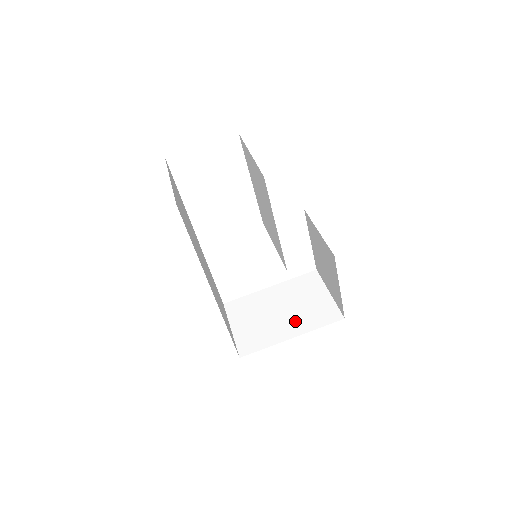
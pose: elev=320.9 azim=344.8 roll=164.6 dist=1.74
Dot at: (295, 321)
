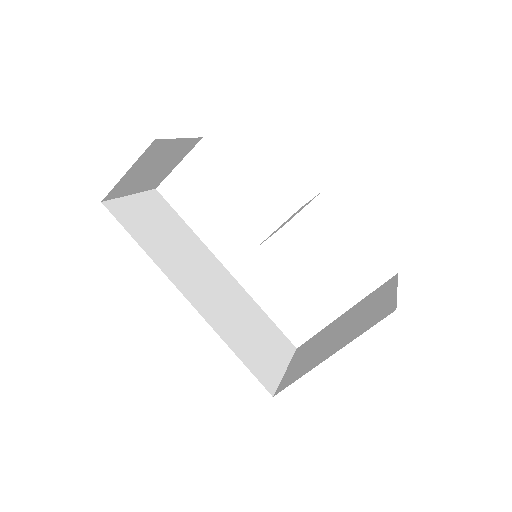
Dot at: (343, 337)
